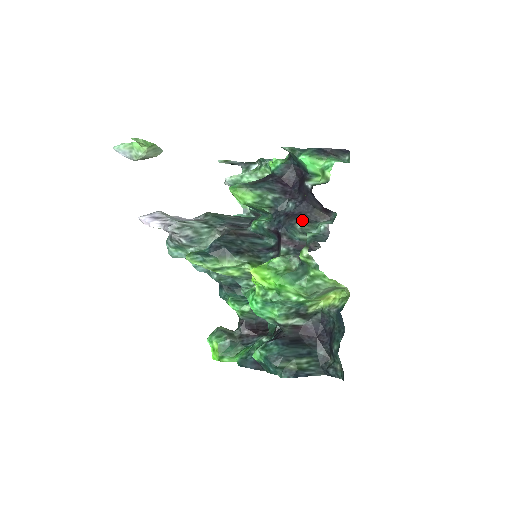
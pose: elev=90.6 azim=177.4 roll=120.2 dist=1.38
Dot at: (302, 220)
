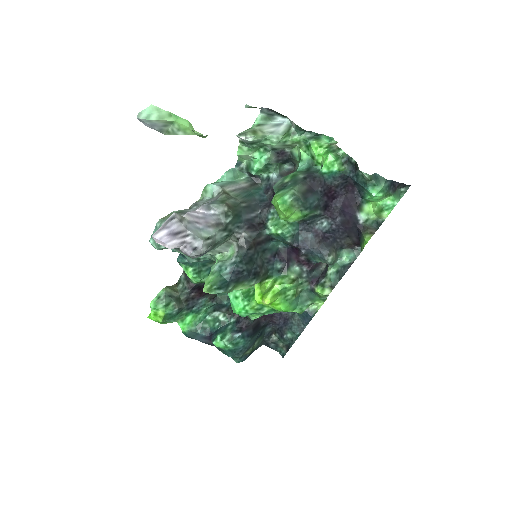
Dot at: (333, 250)
